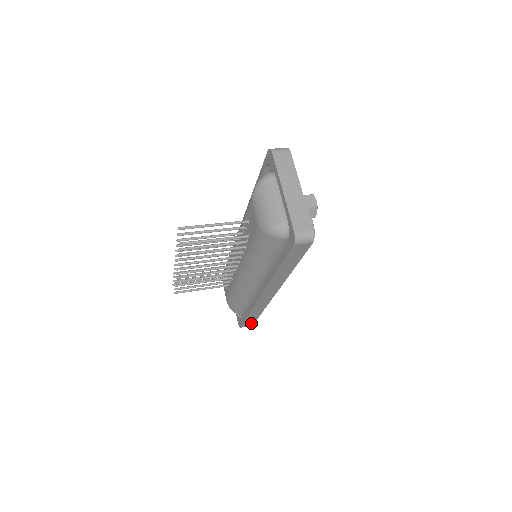
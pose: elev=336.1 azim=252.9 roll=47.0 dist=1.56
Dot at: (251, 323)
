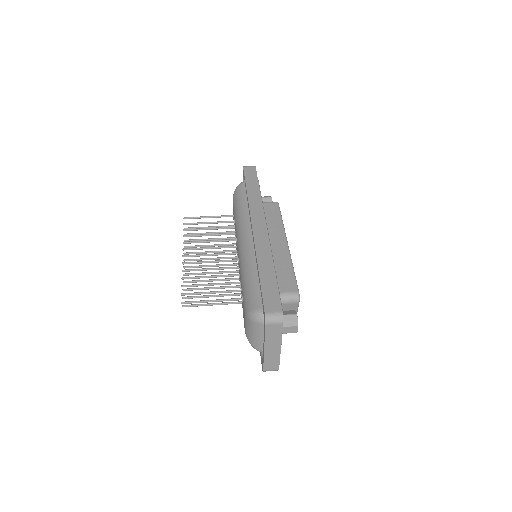
Dot at: occluded
